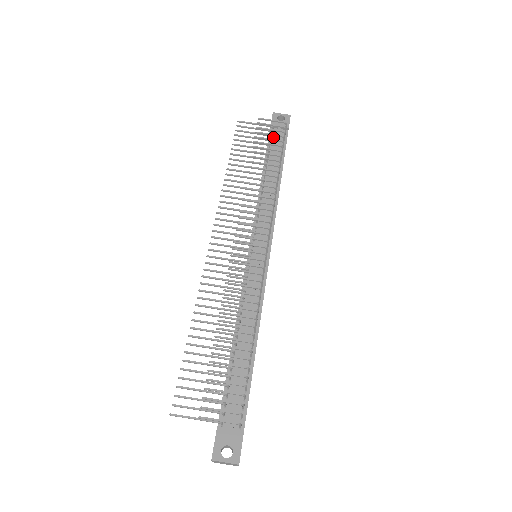
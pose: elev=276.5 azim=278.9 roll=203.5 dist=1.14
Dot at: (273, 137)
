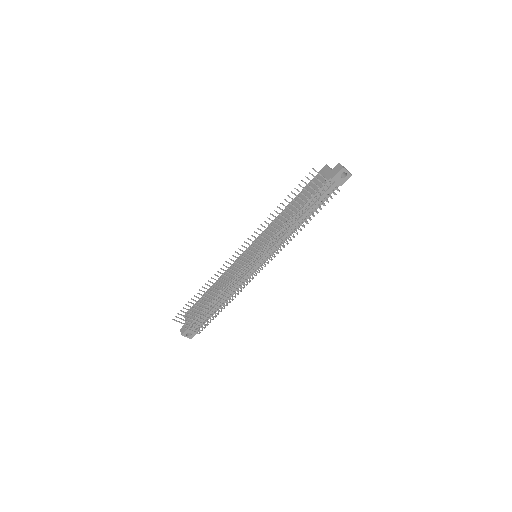
Dot at: occluded
